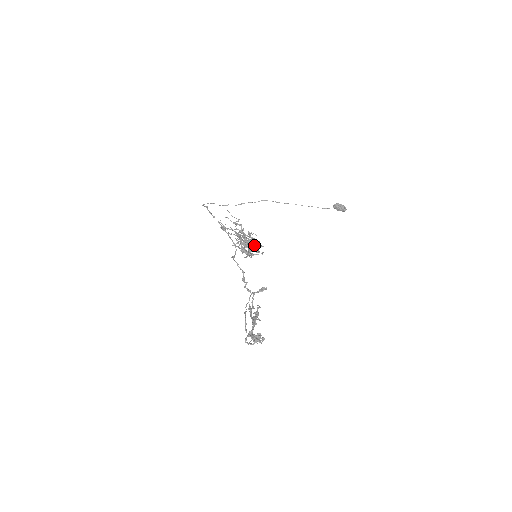
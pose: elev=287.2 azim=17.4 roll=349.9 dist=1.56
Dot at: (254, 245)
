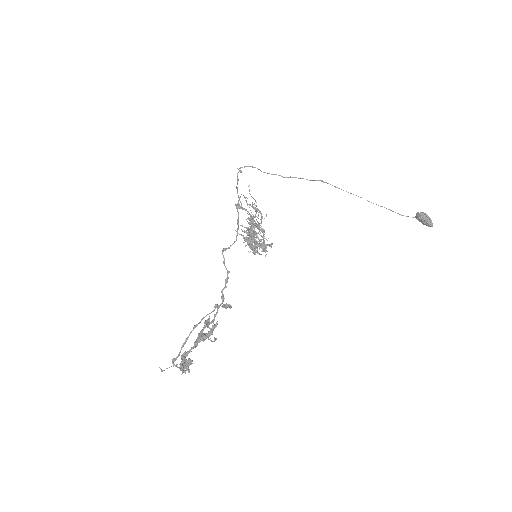
Dot at: (254, 243)
